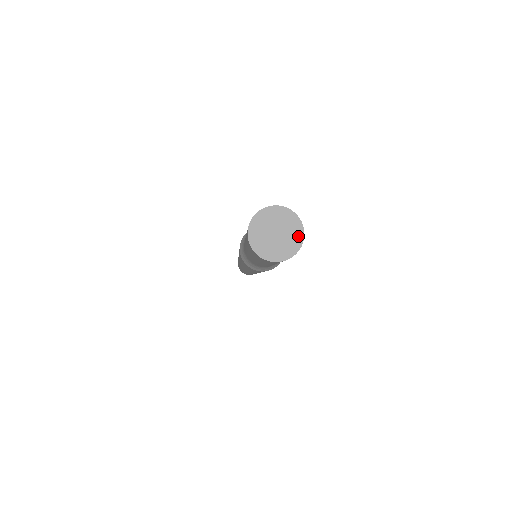
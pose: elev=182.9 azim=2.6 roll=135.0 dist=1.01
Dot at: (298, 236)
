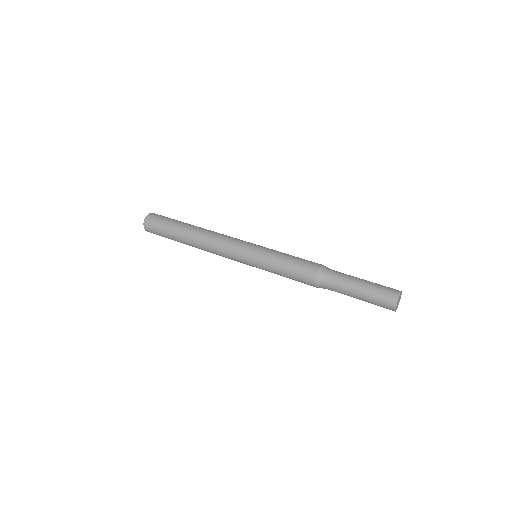
Dot at: (401, 294)
